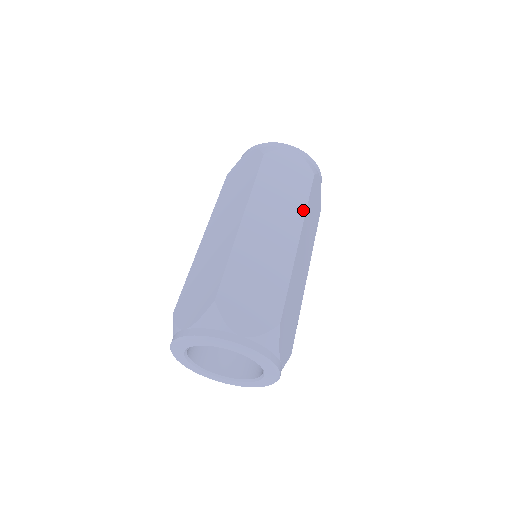
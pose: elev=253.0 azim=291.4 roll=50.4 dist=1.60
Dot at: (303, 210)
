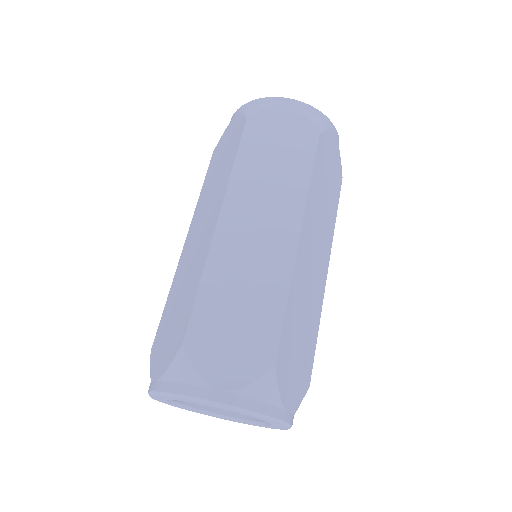
Dot at: (304, 189)
